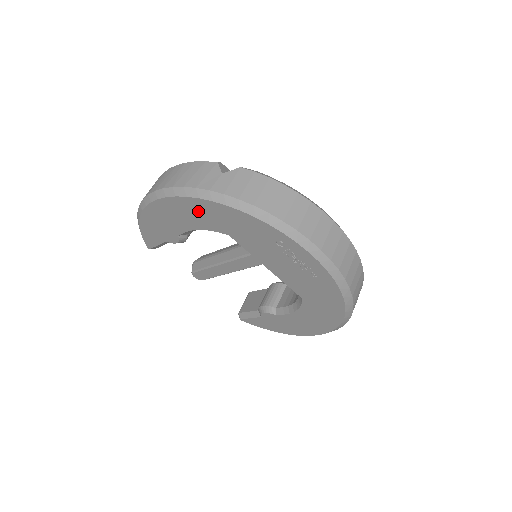
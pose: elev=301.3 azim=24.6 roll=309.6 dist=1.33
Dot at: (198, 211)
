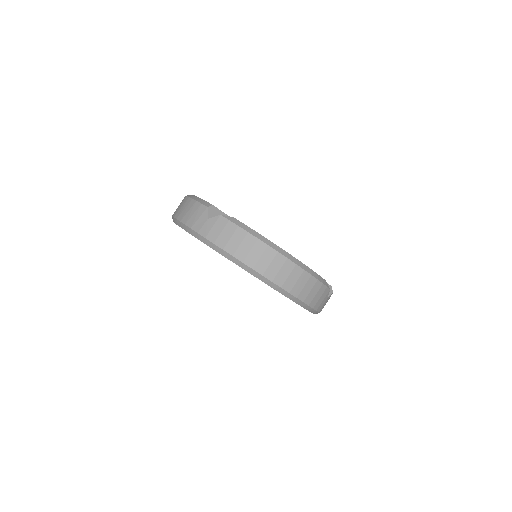
Dot at: occluded
